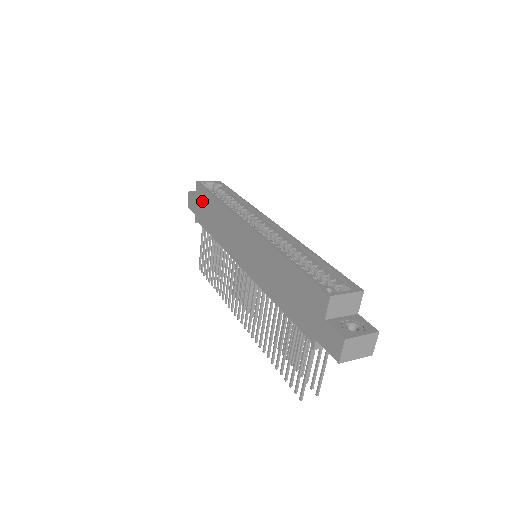
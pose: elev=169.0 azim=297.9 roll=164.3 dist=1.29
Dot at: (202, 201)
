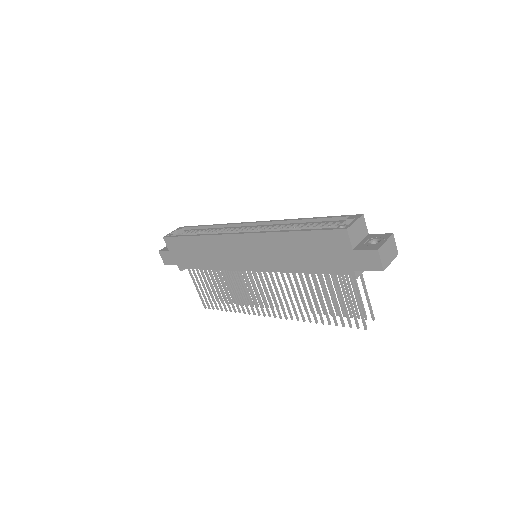
Dot at: (179, 249)
